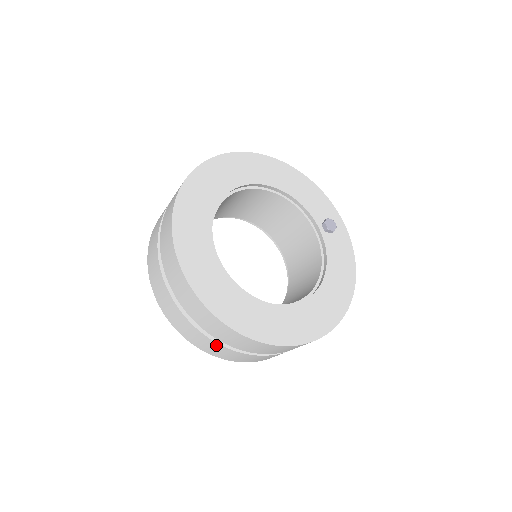
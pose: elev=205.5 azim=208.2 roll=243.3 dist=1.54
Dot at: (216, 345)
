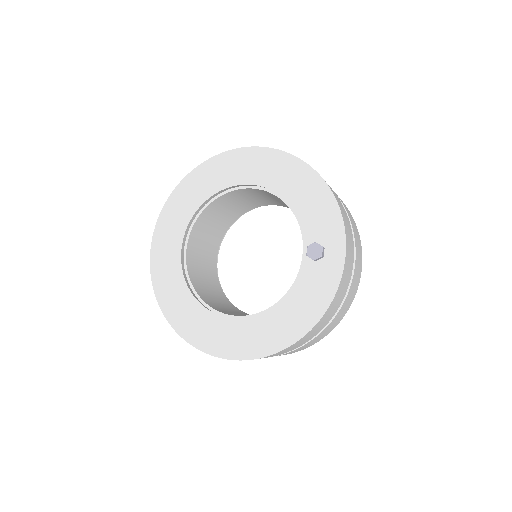
Dot at: occluded
